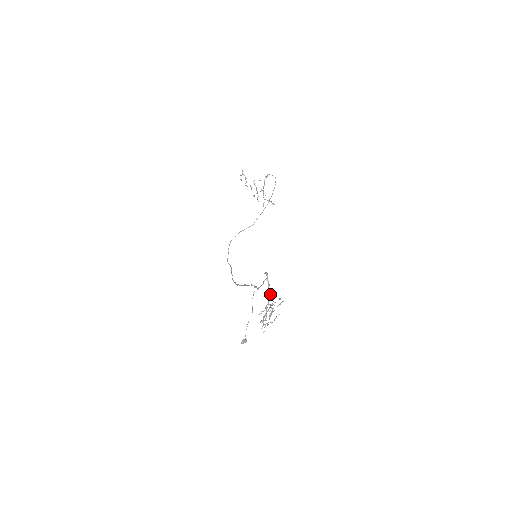
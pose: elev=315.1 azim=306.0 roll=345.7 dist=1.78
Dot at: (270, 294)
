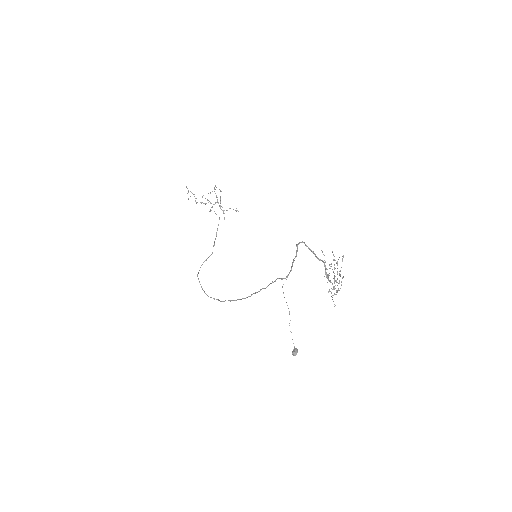
Dot at: occluded
